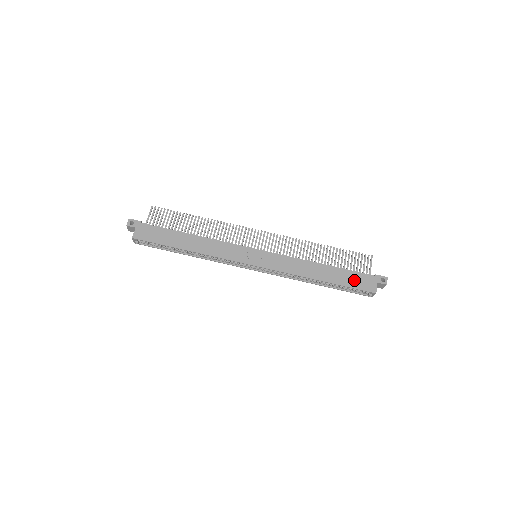
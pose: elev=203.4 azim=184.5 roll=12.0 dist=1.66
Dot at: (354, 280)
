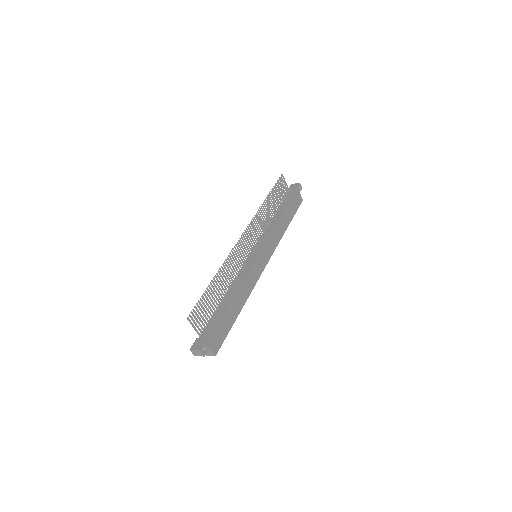
Dot at: (294, 205)
